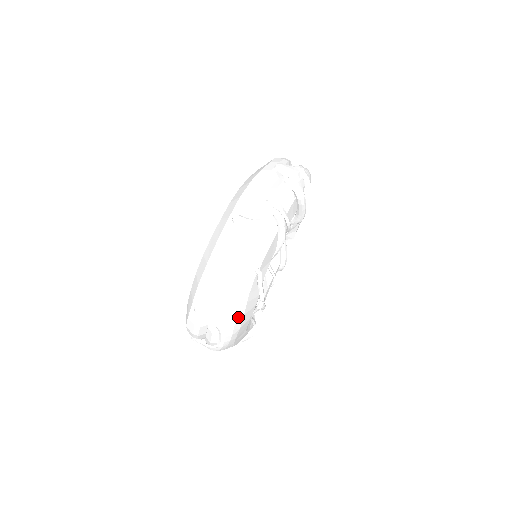
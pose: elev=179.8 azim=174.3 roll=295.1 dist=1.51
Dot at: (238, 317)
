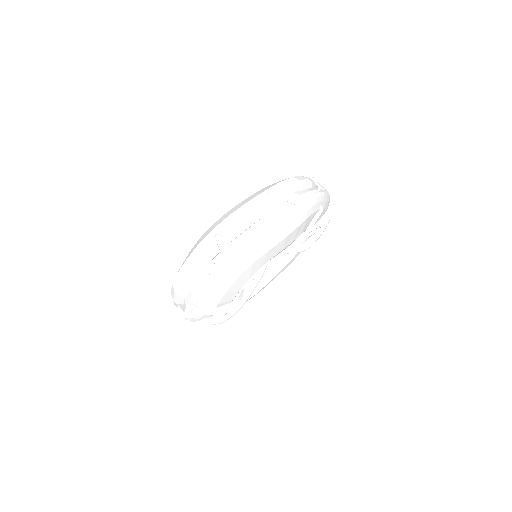
Dot at: (298, 221)
